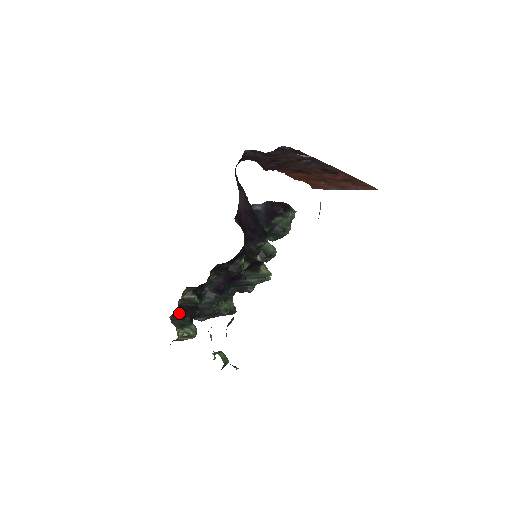
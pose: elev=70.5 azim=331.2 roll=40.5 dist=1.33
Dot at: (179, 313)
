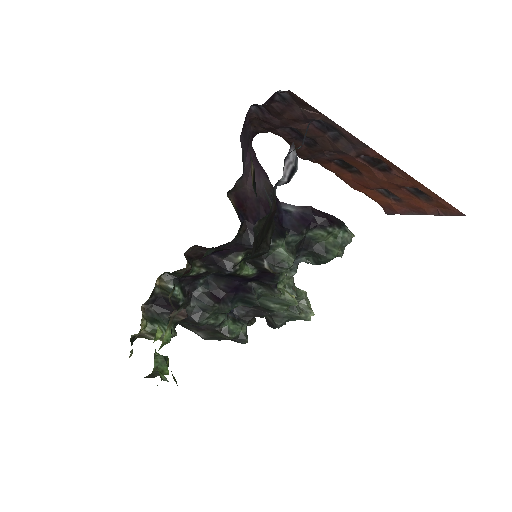
Dot at: (157, 305)
